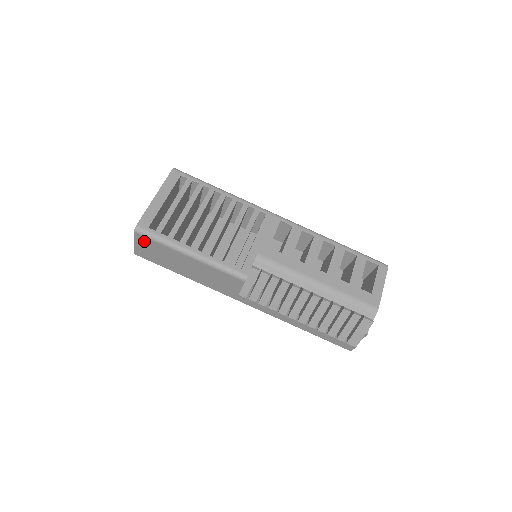
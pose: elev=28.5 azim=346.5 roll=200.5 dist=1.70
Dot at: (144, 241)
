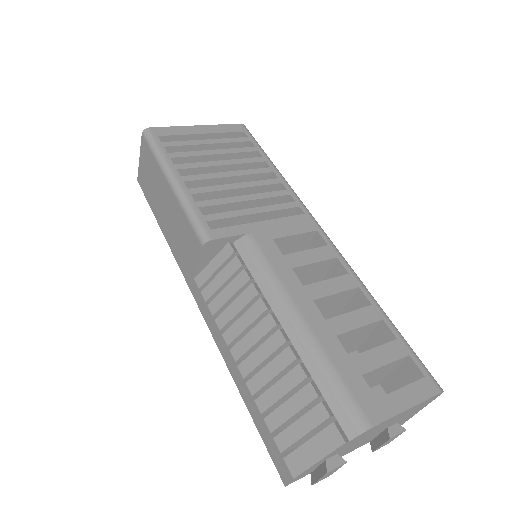
Dot at: (146, 152)
